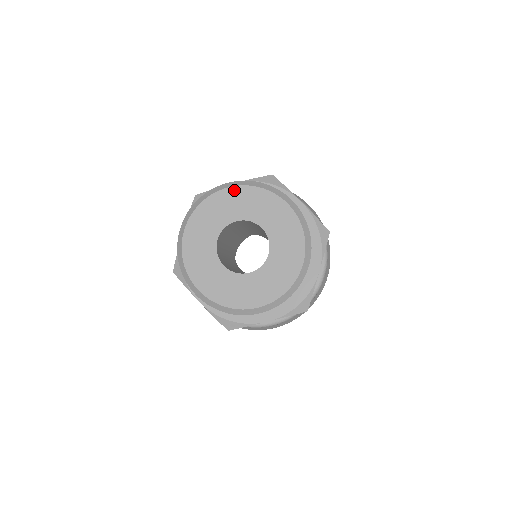
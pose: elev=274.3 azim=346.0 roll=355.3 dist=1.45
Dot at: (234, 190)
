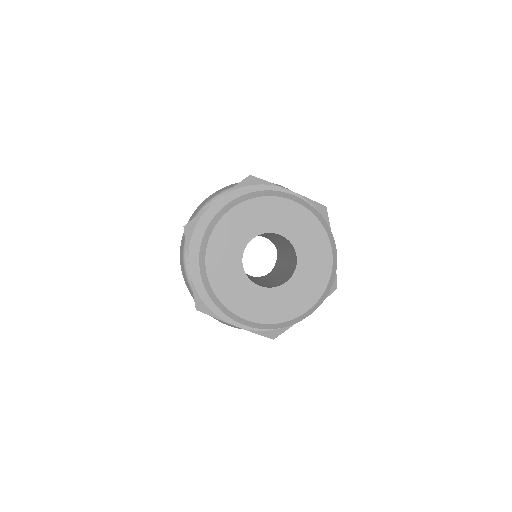
Dot at: (297, 207)
